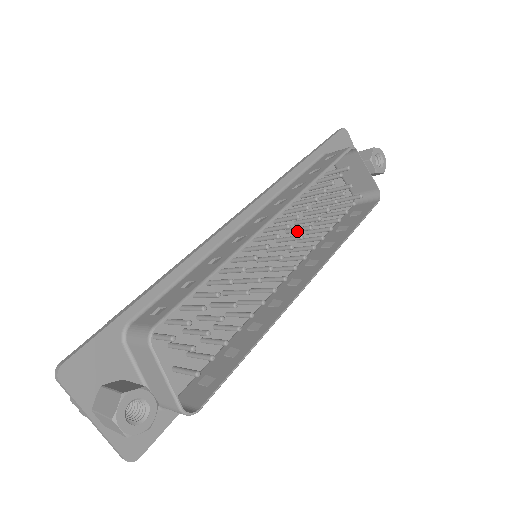
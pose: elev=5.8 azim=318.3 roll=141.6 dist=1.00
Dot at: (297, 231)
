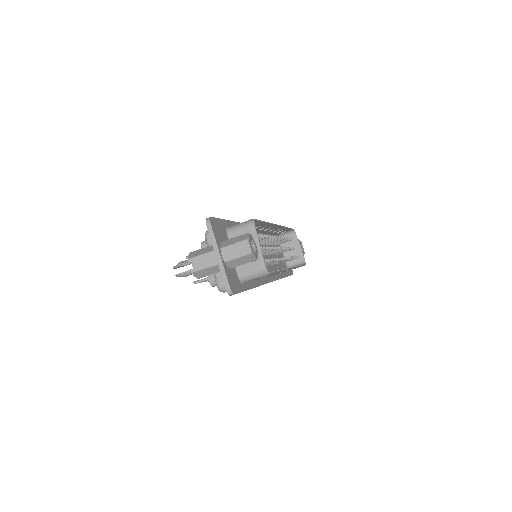
Dot at: occluded
